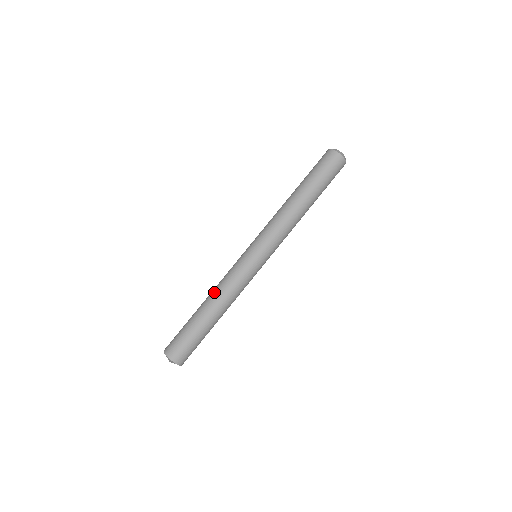
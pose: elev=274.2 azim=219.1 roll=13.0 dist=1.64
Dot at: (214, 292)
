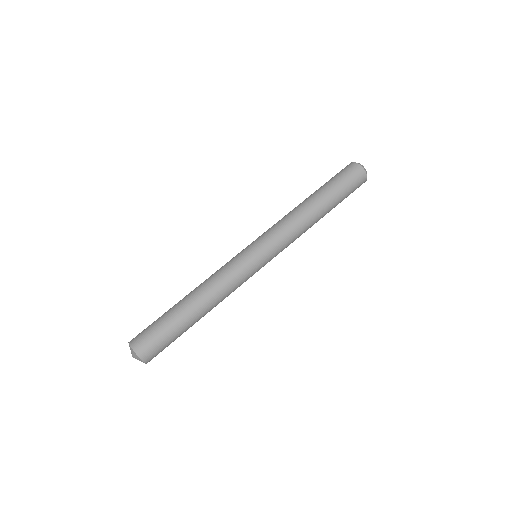
Dot at: (200, 284)
